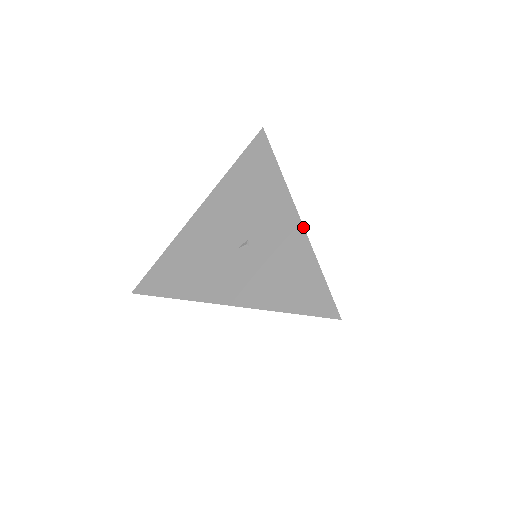
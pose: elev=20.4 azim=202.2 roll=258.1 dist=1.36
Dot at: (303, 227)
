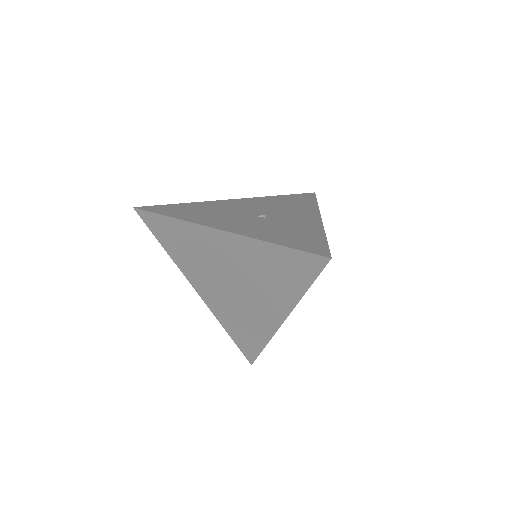
Dot at: (322, 222)
